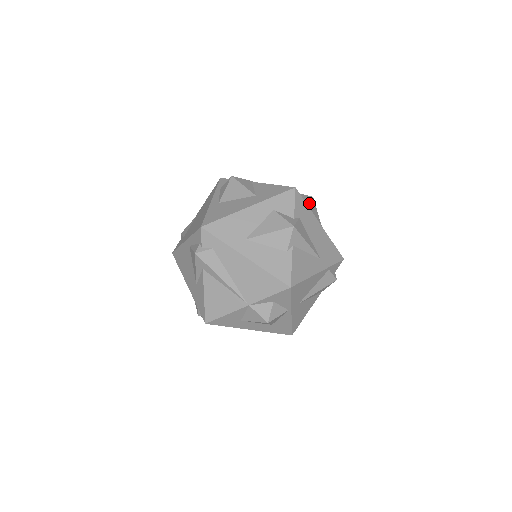
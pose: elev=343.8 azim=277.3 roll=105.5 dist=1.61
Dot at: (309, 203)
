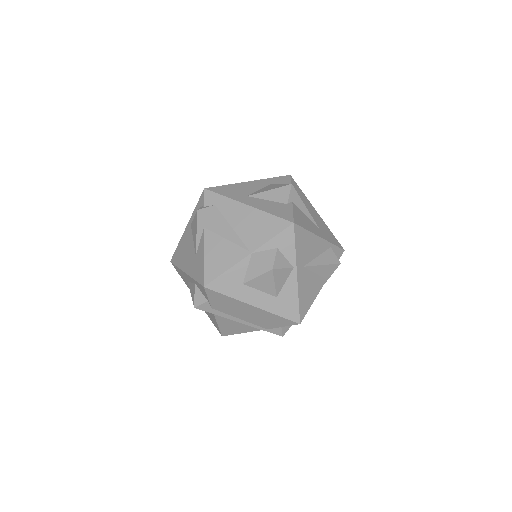
Dot at: occluded
